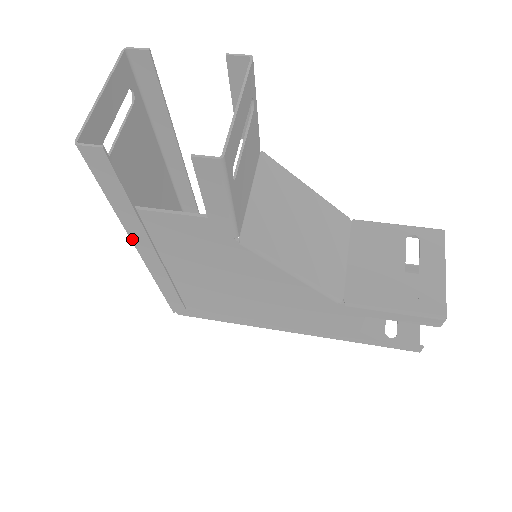
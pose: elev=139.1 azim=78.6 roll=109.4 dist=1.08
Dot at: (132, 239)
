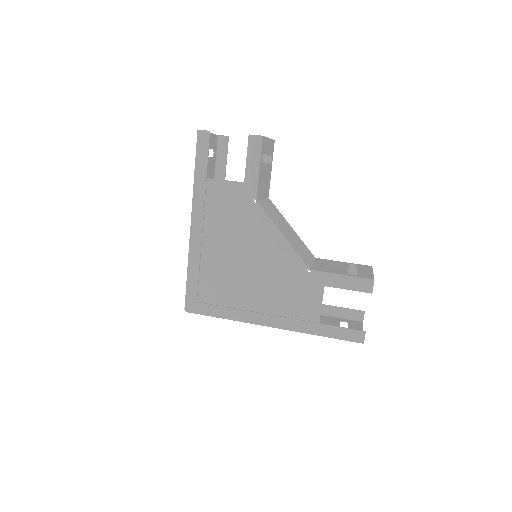
Dot at: (193, 207)
